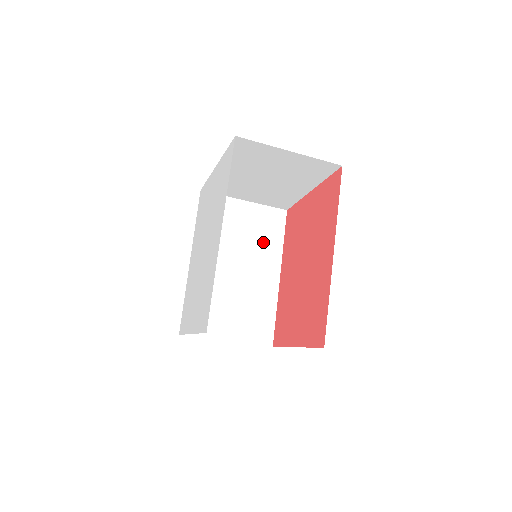
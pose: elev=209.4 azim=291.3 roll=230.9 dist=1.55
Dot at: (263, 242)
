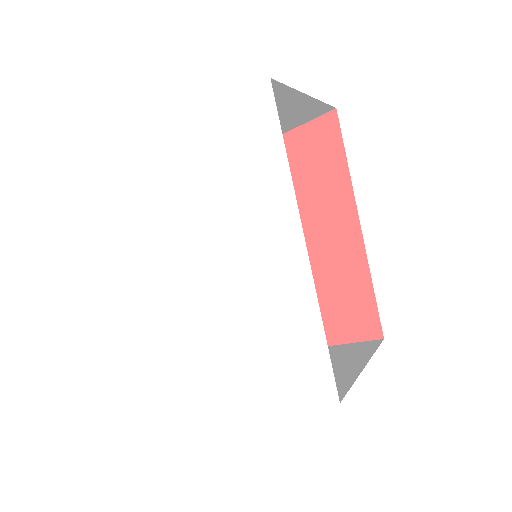
Dot at: occluded
